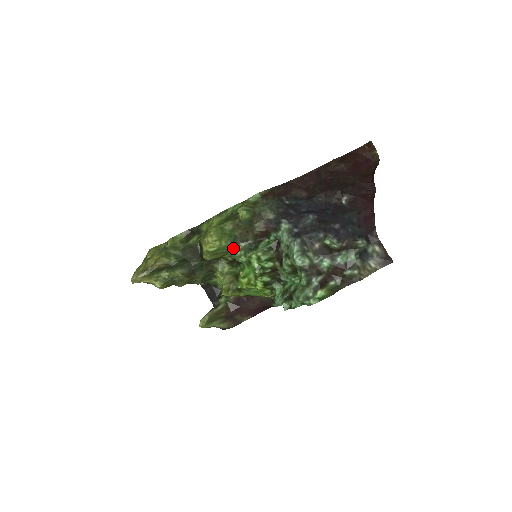
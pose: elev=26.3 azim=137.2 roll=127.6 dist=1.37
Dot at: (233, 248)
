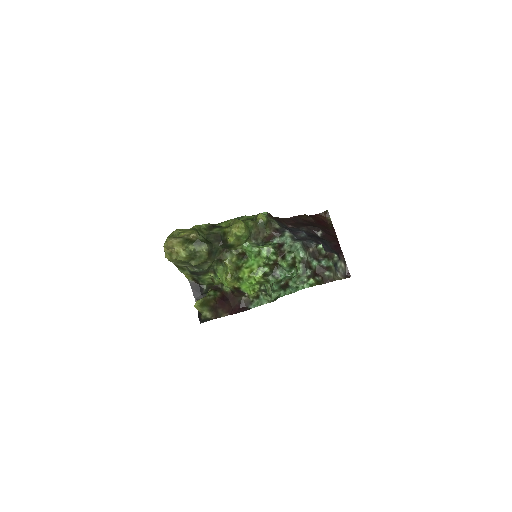
Dot at: (247, 241)
